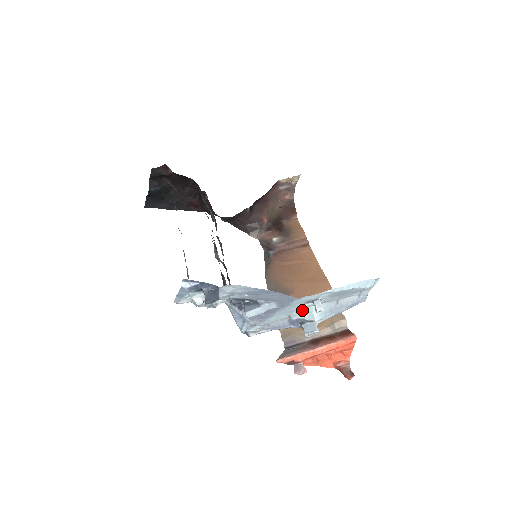
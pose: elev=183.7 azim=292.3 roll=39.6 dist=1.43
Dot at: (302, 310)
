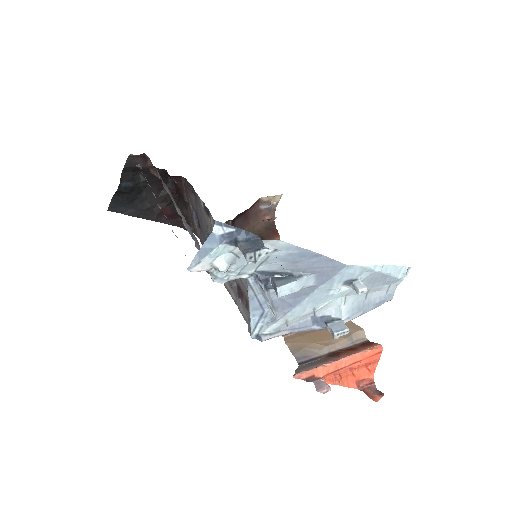
Dot at: (330, 302)
